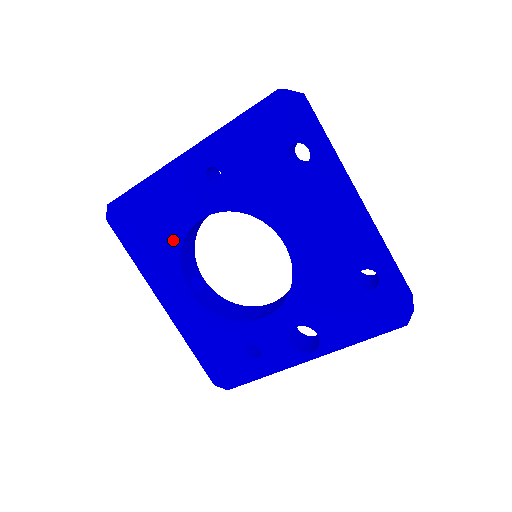
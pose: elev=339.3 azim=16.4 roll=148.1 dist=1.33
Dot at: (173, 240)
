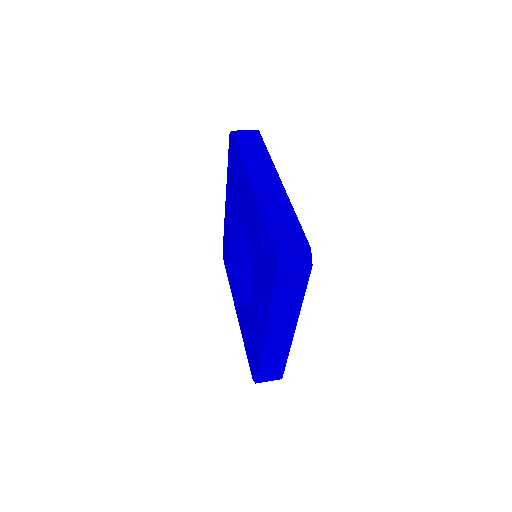
Dot at: occluded
